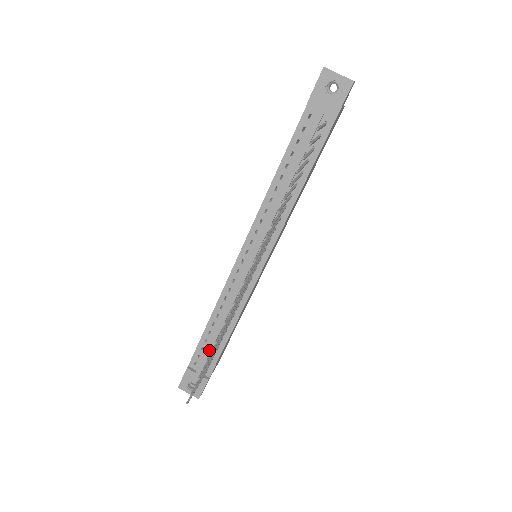
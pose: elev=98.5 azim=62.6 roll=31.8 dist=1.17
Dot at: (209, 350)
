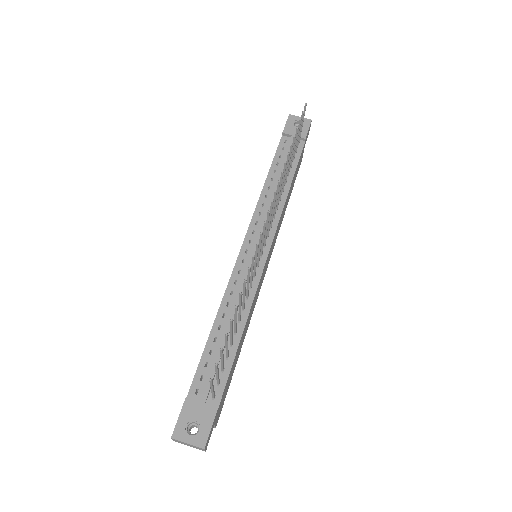
Dot at: (217, 361)
